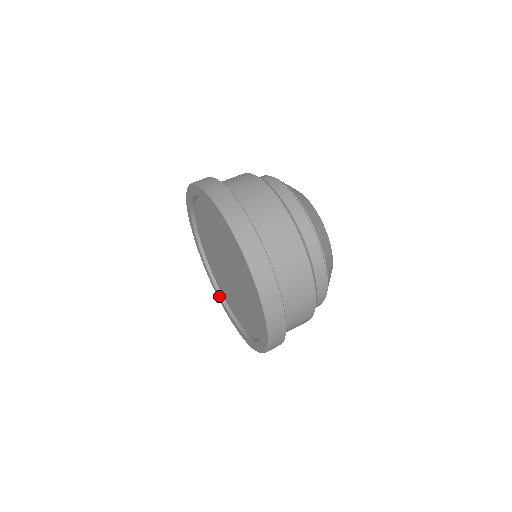
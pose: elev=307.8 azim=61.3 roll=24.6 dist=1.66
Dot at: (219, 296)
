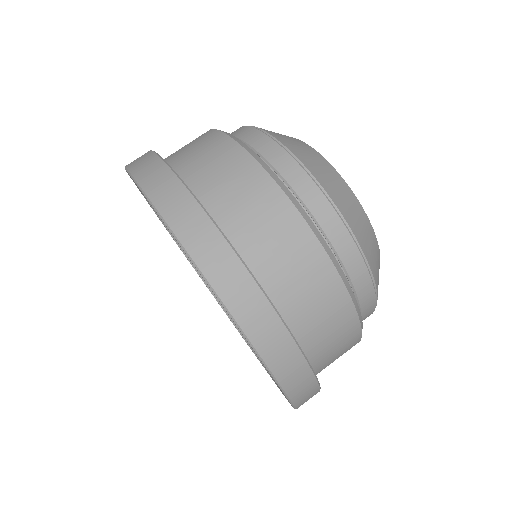
Dot at: occluded
